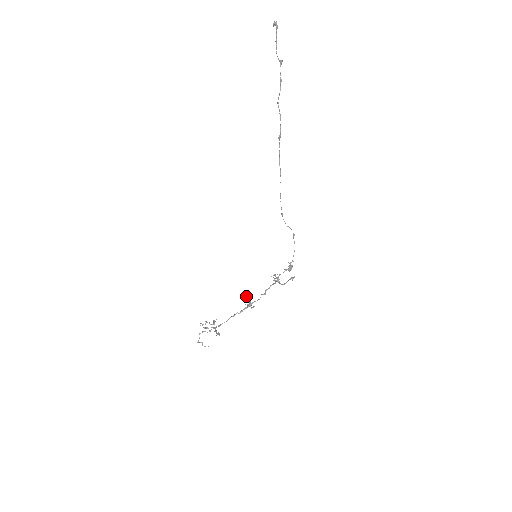
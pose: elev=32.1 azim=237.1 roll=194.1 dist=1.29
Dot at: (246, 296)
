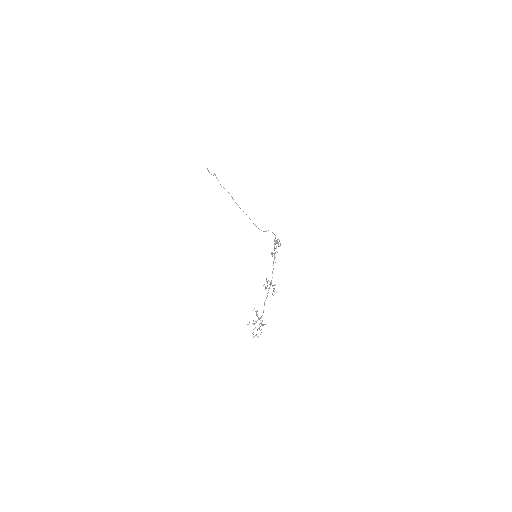
Dot at: occluded
